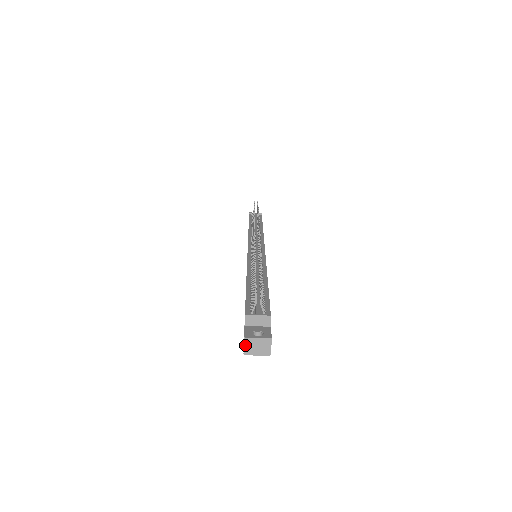
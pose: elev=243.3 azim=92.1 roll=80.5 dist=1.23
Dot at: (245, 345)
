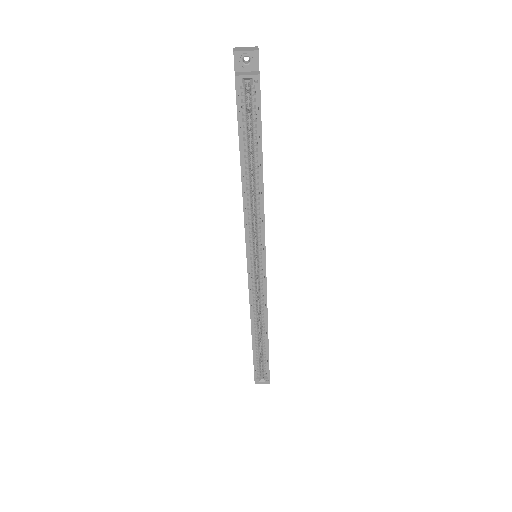
Dot at: (234, 49)
